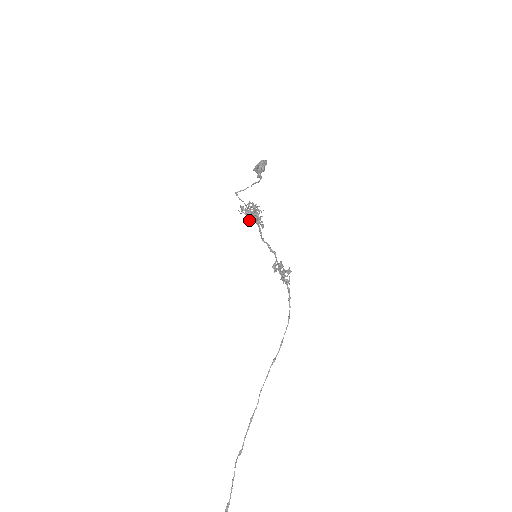
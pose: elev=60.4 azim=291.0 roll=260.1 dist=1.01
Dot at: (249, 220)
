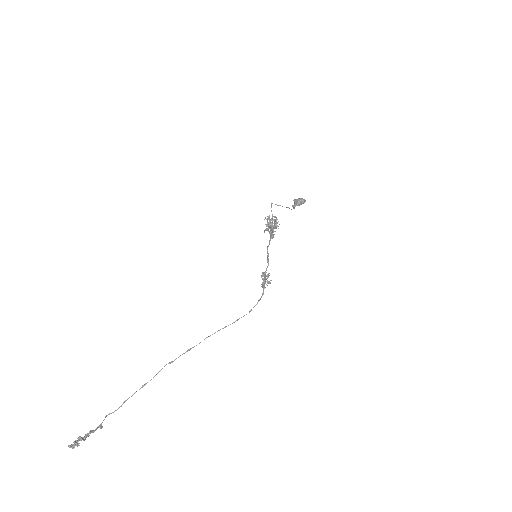
Dot at: (267, 229)
